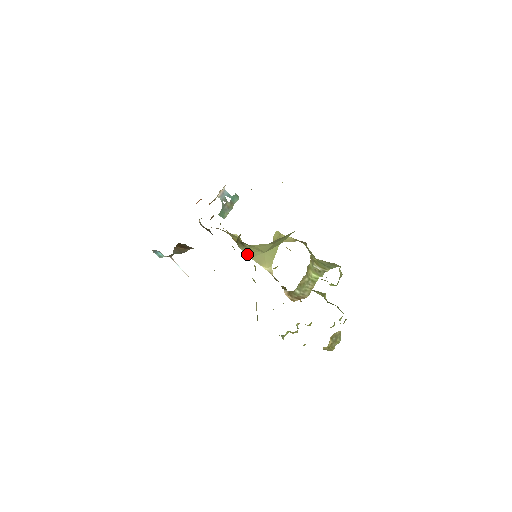
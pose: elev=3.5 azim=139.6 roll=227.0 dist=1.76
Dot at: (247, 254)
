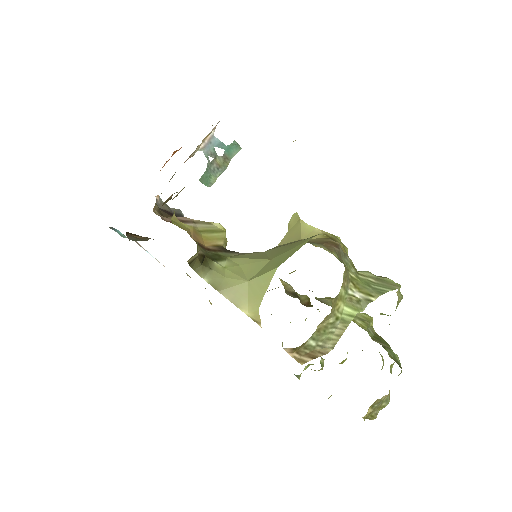
Dot at: (213, 284)
